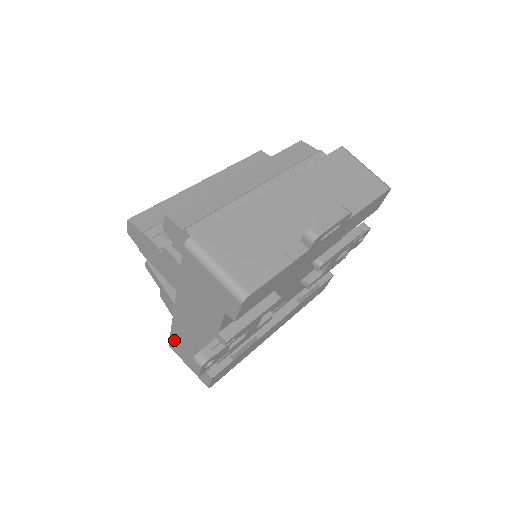
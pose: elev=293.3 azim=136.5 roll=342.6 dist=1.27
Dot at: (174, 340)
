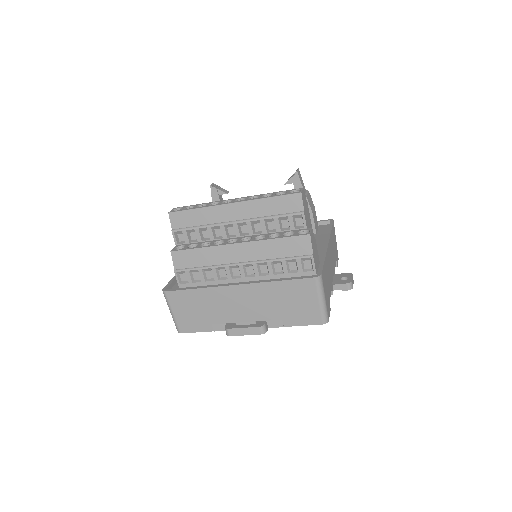
Dot at: occluded
